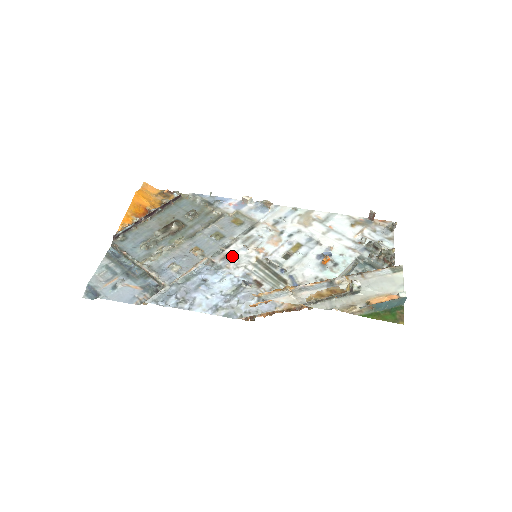
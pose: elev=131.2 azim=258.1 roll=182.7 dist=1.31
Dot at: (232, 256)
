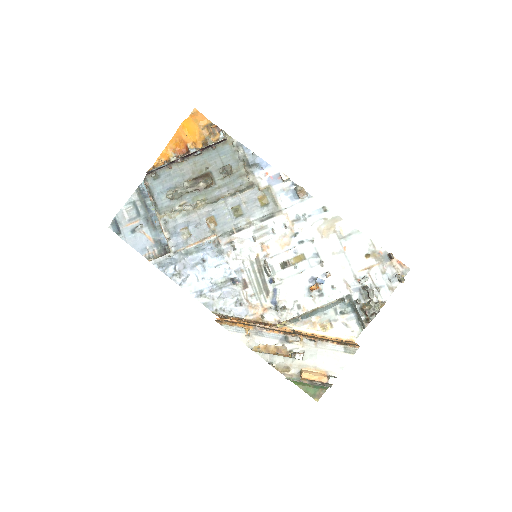
Dot at: (237, 244)
